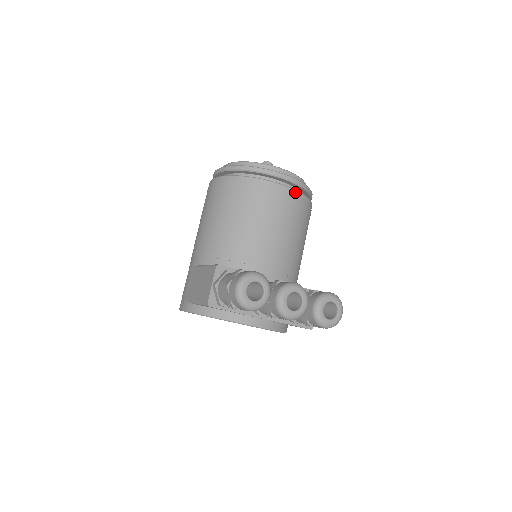
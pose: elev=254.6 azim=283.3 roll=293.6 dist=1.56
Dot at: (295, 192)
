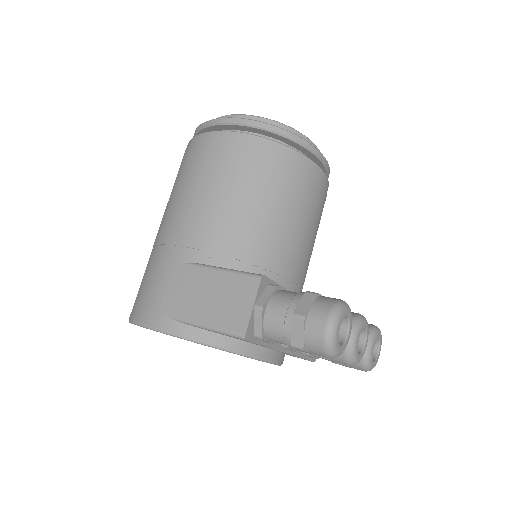
Dot at: (327, 181)
